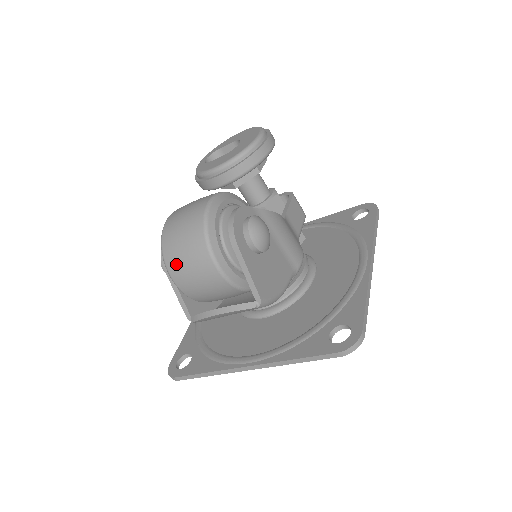
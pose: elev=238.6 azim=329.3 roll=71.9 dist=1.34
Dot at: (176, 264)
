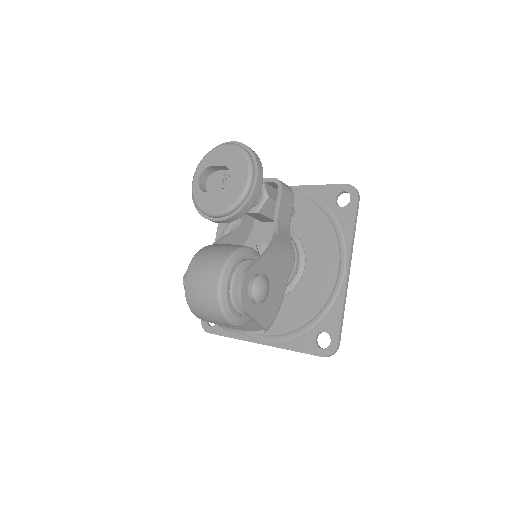
Dot at: (202, 317)
